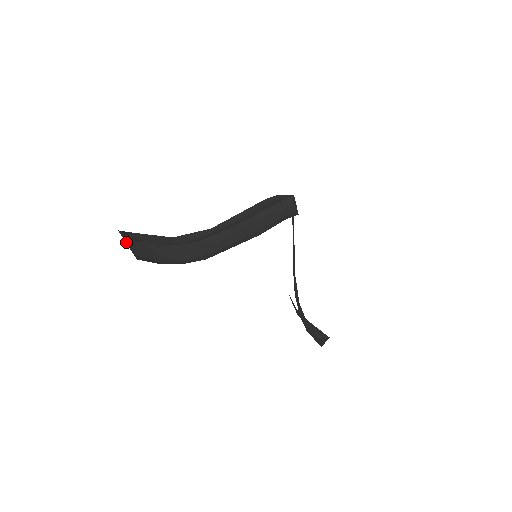
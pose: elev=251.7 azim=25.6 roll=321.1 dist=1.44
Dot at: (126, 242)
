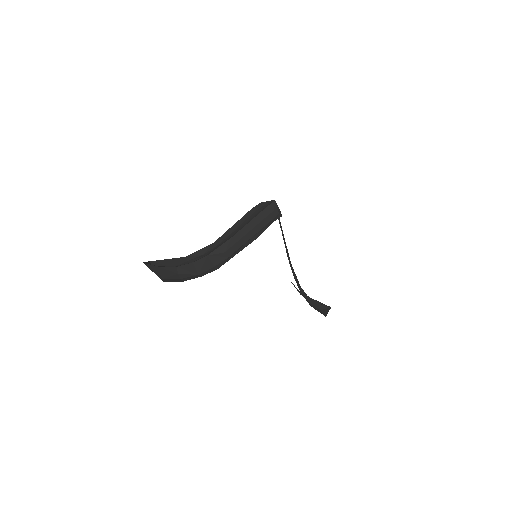
Dot at: (152, 270)
